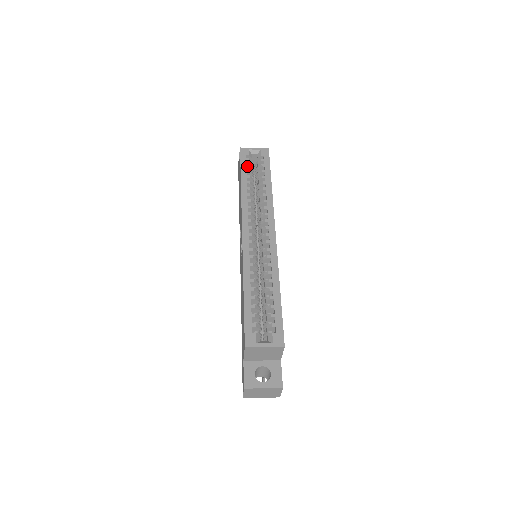
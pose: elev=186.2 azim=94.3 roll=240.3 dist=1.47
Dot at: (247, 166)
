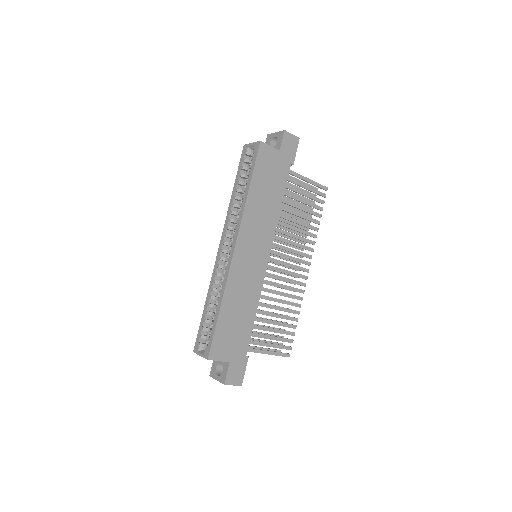
Dot at: (241, 169)
